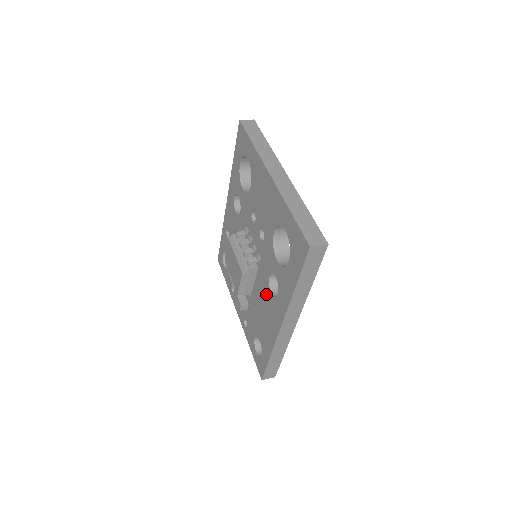
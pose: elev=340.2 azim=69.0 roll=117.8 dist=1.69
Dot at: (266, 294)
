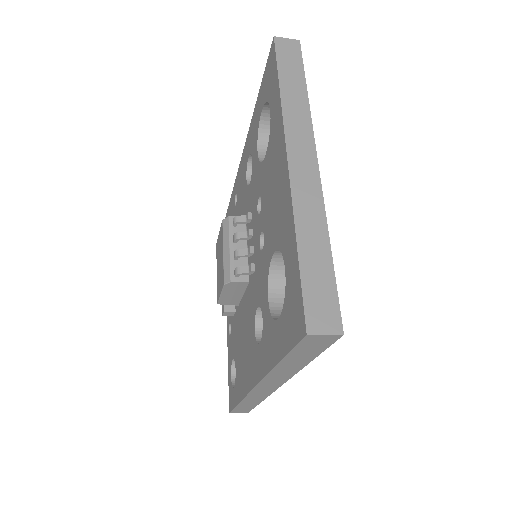
Dot at: (250, 325)
